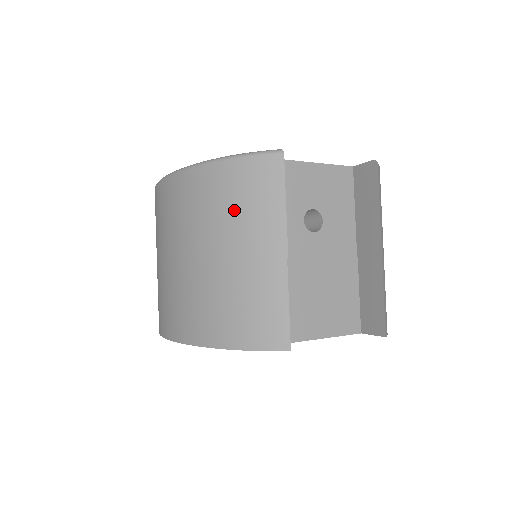
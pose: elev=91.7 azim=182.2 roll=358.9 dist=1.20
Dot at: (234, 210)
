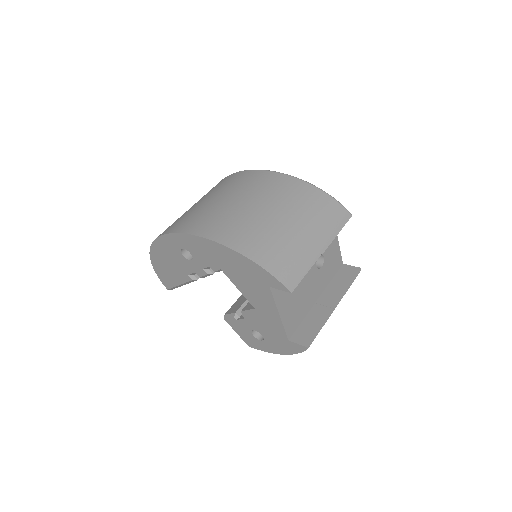
Dot at: (313, 212)
